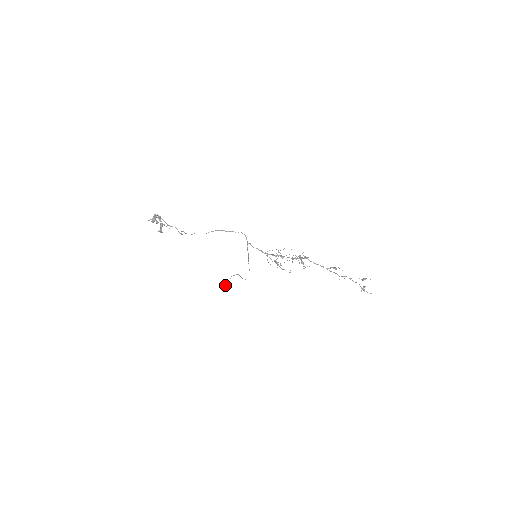
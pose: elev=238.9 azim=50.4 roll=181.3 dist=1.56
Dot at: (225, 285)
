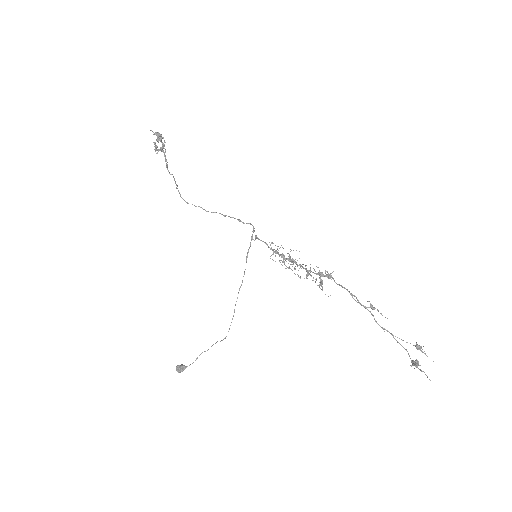
Dot at: occluded
